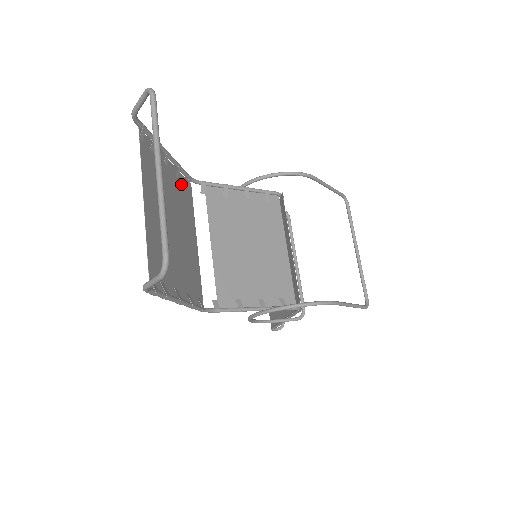
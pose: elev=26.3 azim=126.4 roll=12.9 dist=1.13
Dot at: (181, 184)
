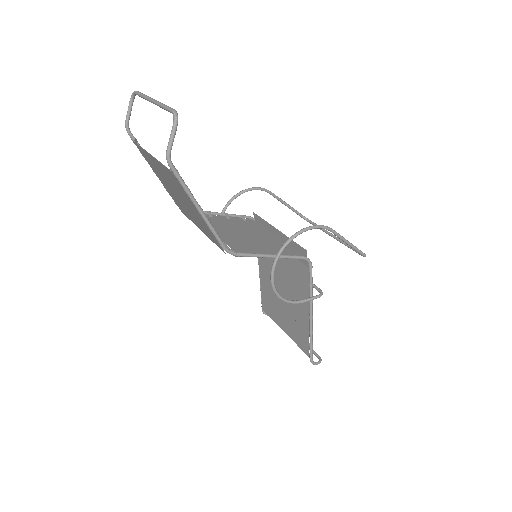
Dot at: (174, 199)
